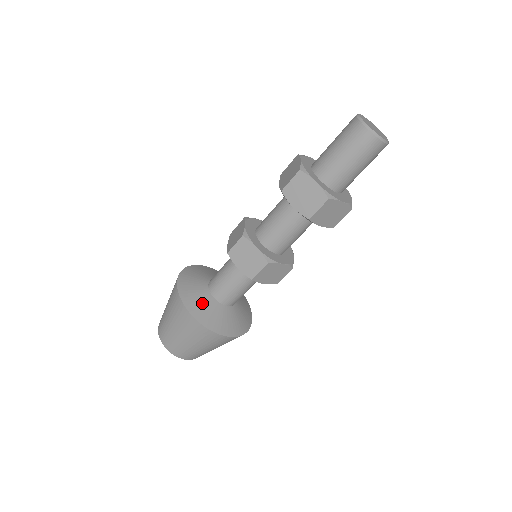
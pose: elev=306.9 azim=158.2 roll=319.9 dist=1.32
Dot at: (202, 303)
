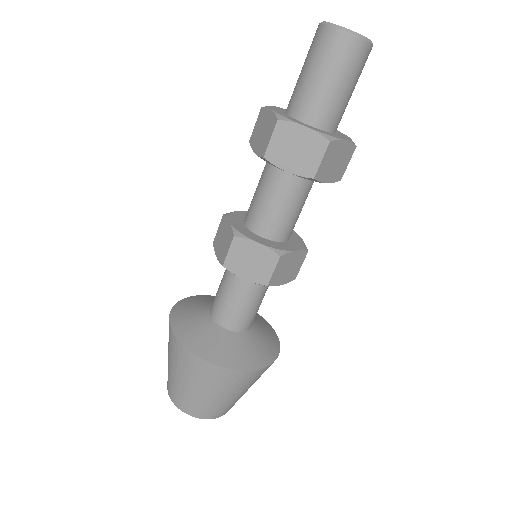
Dot at: (192, 316)
